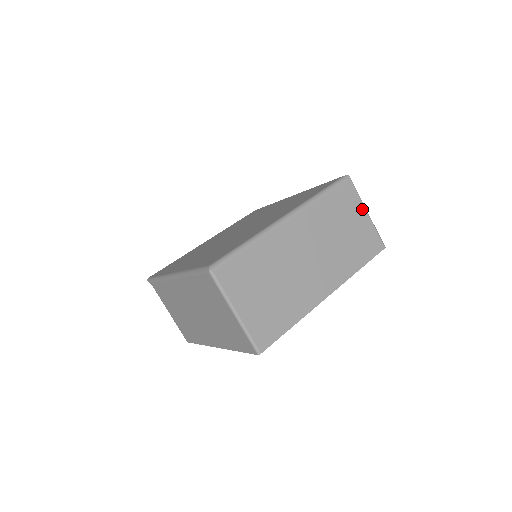
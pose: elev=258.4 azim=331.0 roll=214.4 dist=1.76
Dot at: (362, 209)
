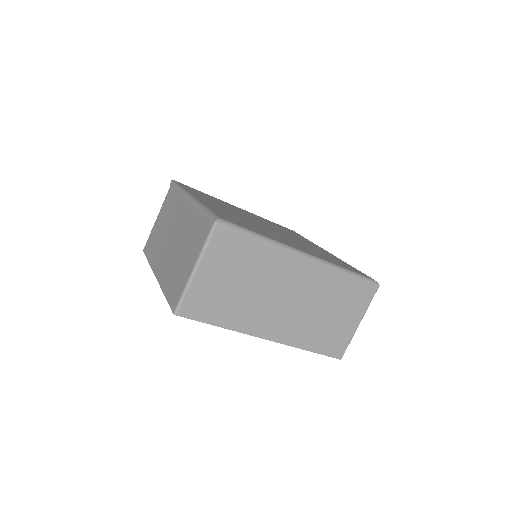
Dot at: (359, 316)
